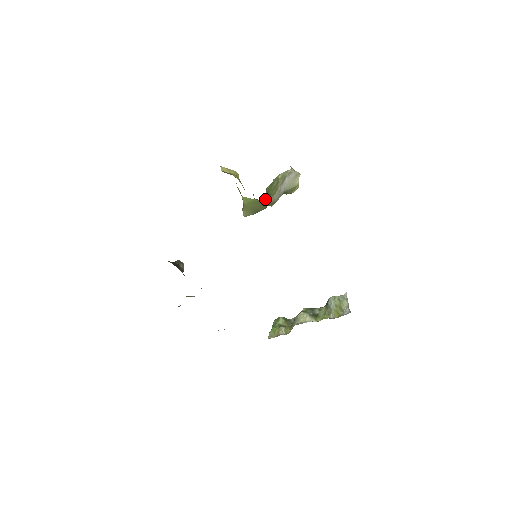
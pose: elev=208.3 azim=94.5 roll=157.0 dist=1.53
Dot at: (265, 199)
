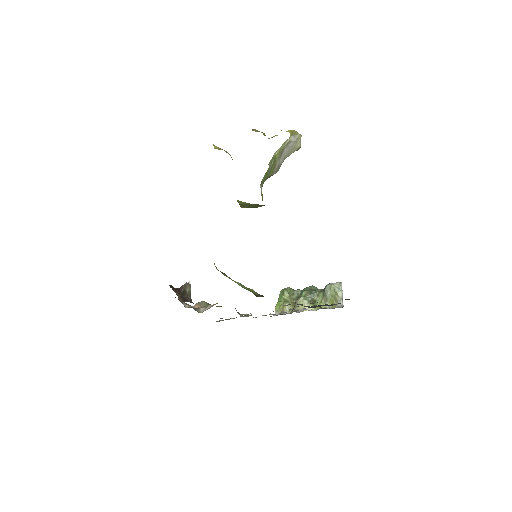
Dot at: occluded
